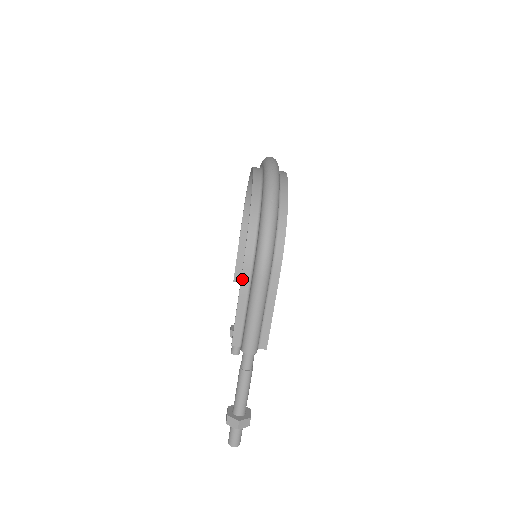
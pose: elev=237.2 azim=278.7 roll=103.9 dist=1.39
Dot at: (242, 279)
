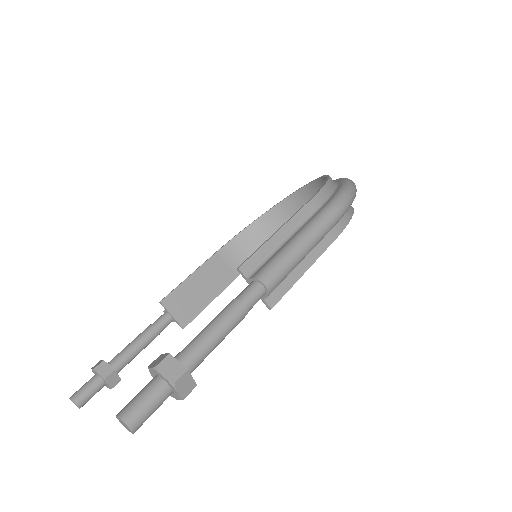
Dot at: (301, 210)
